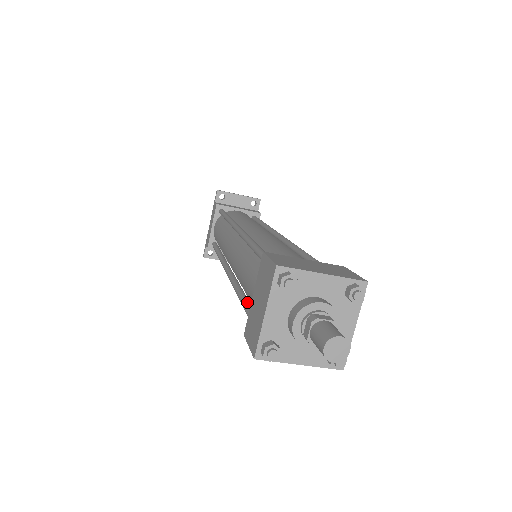
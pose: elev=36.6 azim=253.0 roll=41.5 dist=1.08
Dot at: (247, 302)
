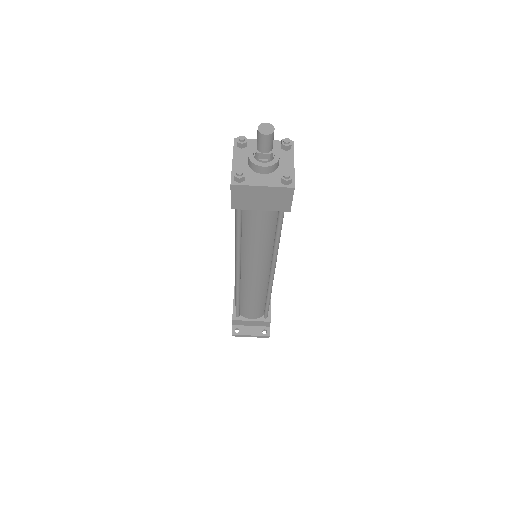
Dot at: occluded
